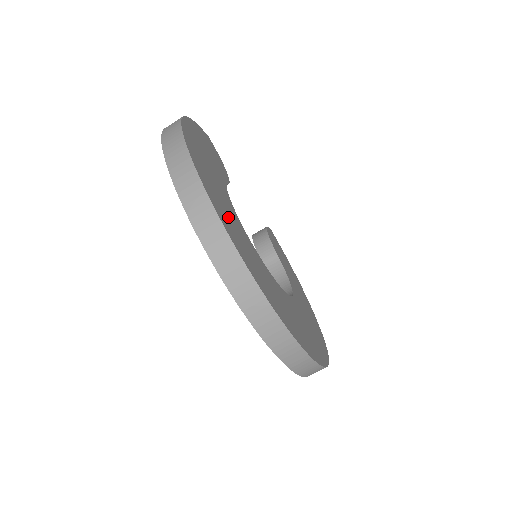
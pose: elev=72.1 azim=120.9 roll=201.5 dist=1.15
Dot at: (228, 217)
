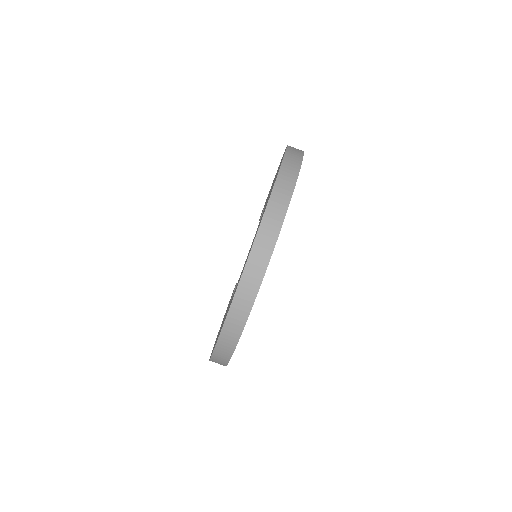
Dot at: occluded
